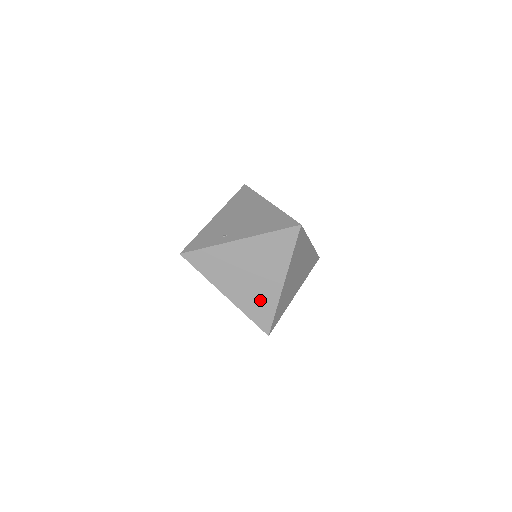
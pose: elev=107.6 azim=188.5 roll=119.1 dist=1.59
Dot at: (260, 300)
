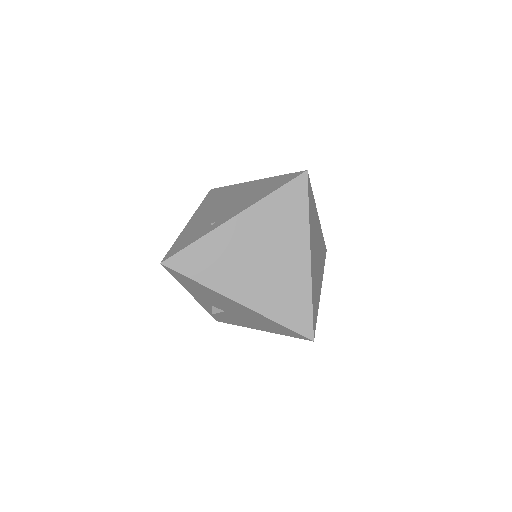
Dot at: (287, 292)
